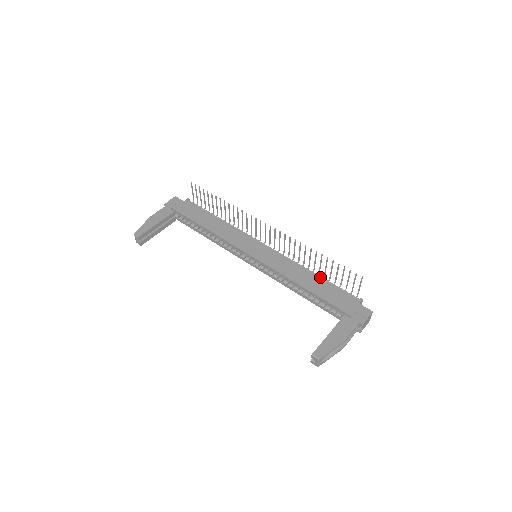
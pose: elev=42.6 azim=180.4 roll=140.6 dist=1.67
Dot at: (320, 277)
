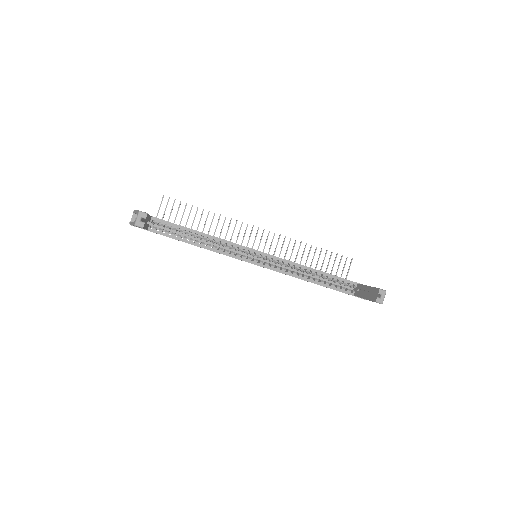
Dot at: occluded
